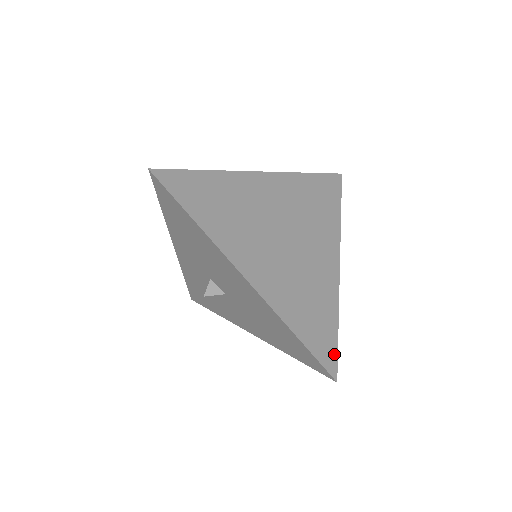
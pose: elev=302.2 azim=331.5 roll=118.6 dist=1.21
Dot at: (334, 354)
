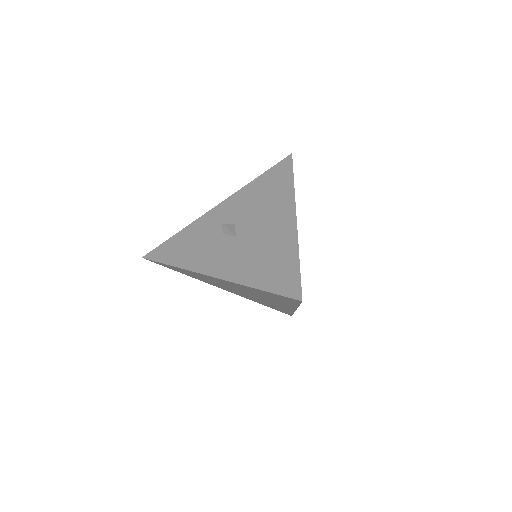
Dot at: occluded
